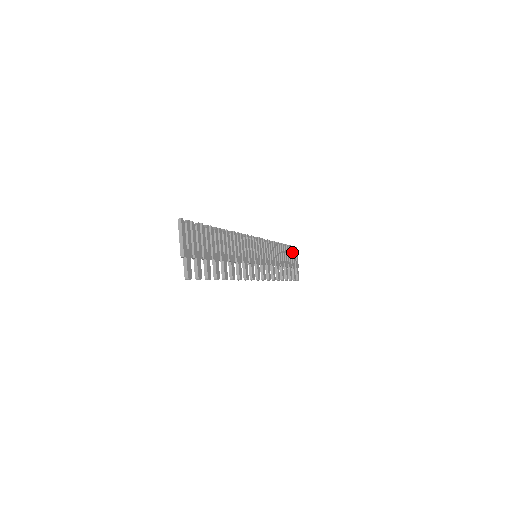
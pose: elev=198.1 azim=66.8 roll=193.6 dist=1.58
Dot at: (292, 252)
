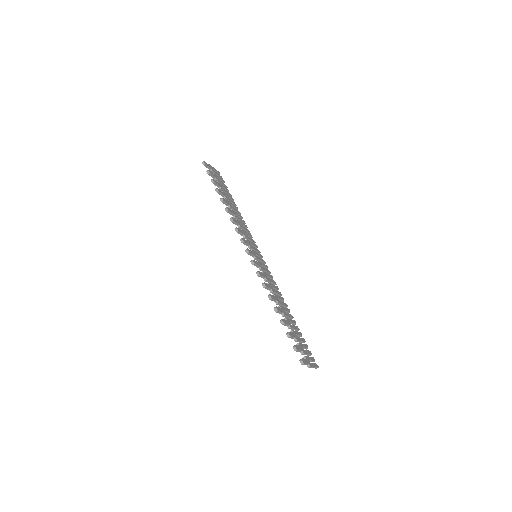
Dot at: (307, 350)
